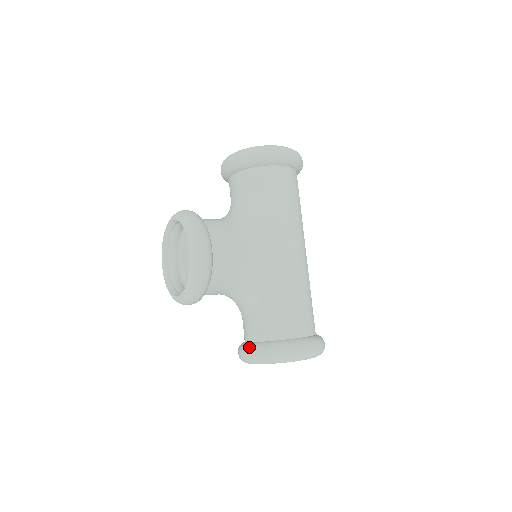
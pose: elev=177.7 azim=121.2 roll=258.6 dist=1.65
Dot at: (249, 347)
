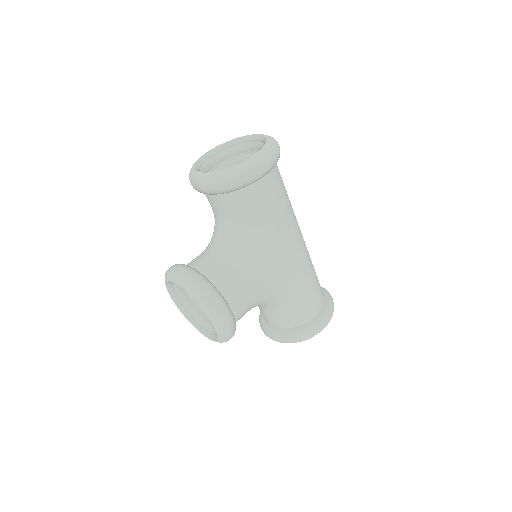
Dot at: (274, 334)
